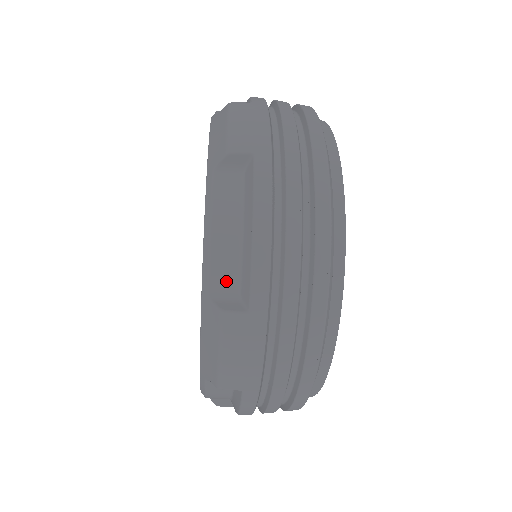
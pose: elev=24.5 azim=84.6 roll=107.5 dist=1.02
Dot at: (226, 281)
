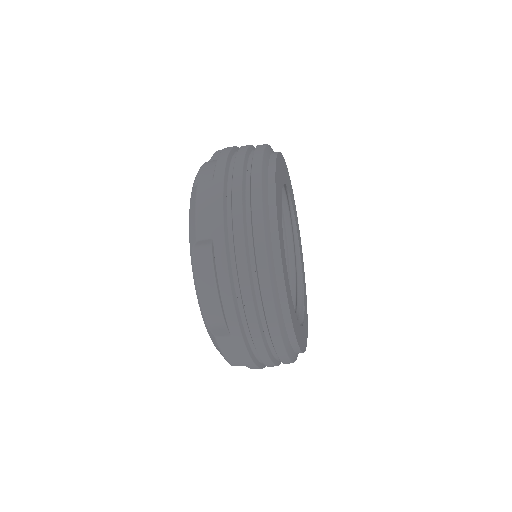
Dot at: (205, 180)
